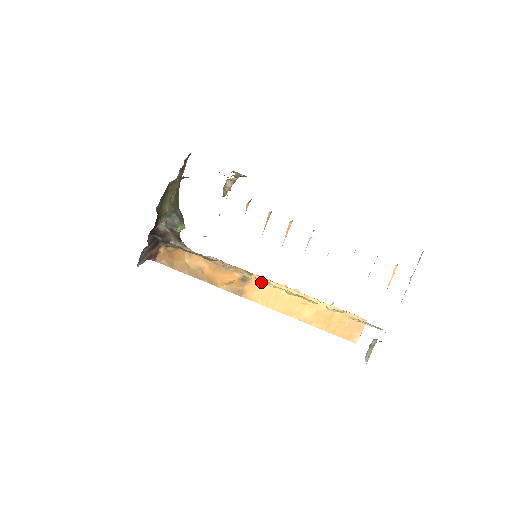
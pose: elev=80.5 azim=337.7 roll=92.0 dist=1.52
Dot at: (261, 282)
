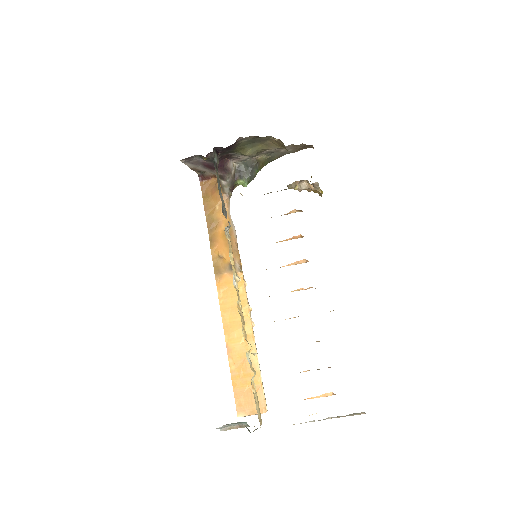
Dot at: (240, 285)
